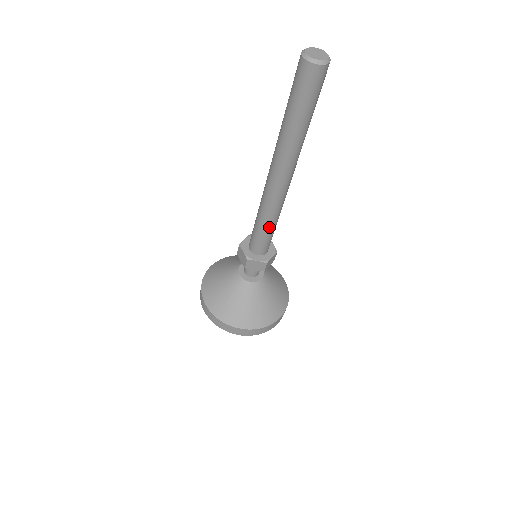
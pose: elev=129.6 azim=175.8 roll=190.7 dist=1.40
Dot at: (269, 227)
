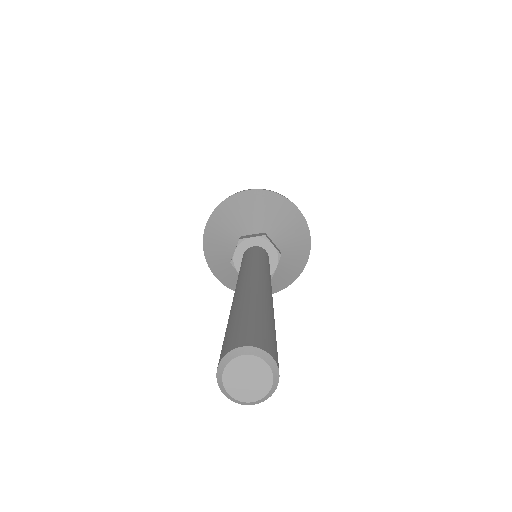
Dot at: occluded
